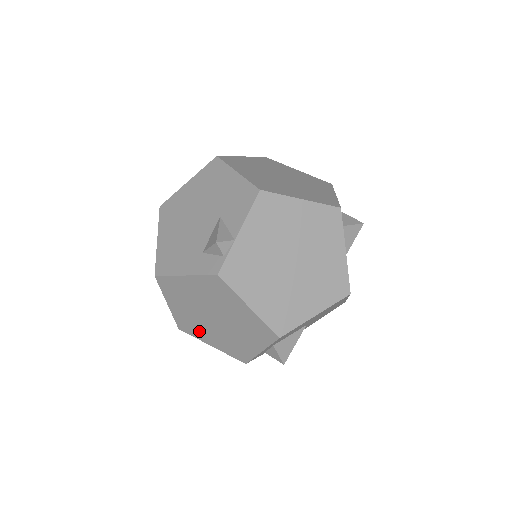
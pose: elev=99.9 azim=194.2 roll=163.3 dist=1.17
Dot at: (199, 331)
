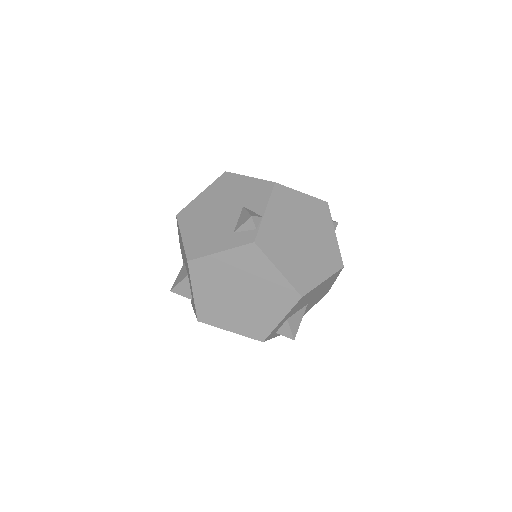
Dot at: (220, 316)
